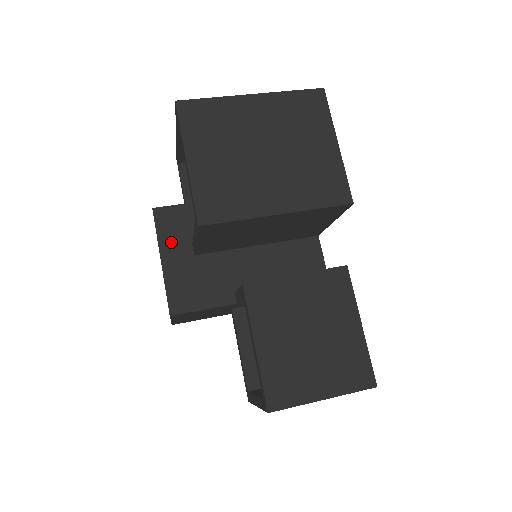
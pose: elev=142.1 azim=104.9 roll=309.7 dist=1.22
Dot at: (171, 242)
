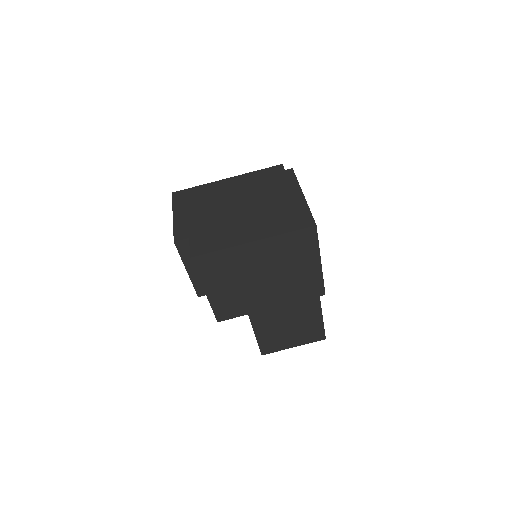
Dot at: occluded
